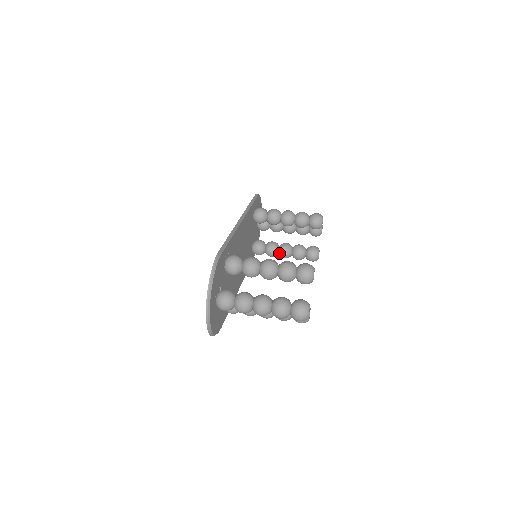
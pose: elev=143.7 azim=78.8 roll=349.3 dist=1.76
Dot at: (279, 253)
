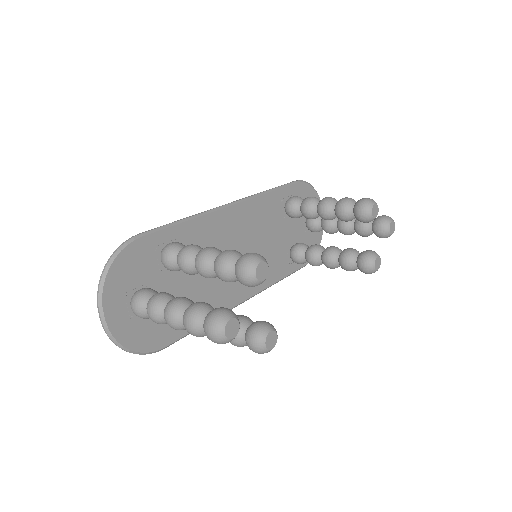
Dot at: (321, 260)
